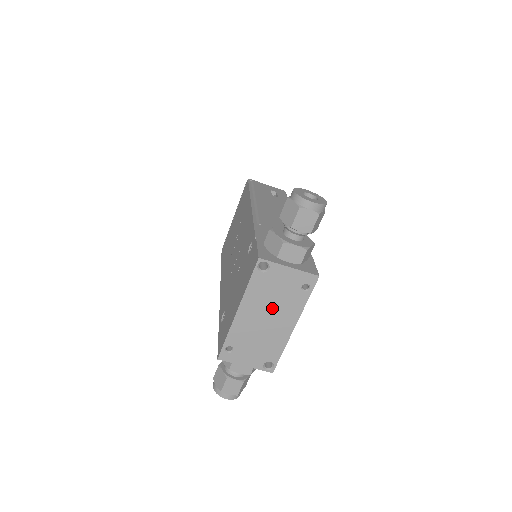
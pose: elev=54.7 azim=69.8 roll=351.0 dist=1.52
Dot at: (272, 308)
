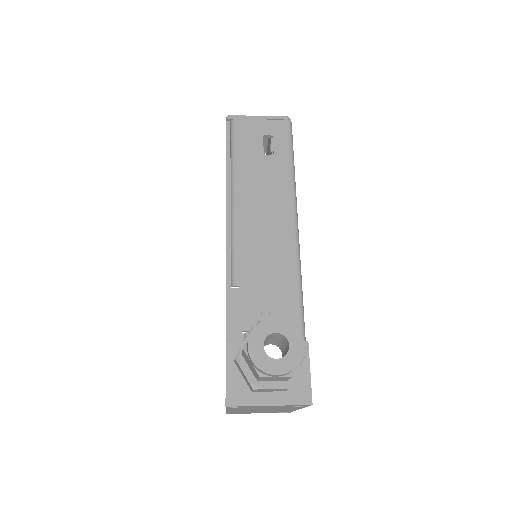
Dot at: (265, 409)
